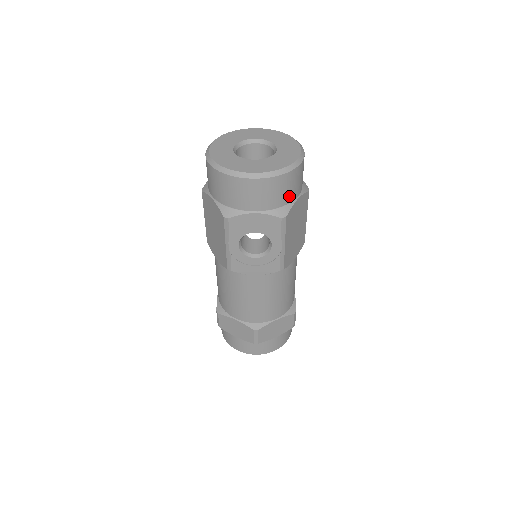
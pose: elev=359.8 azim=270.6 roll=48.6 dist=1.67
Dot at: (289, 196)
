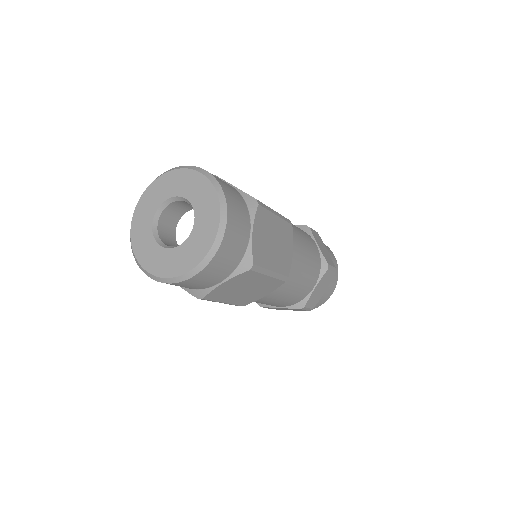
Dot at: (201, 286)
